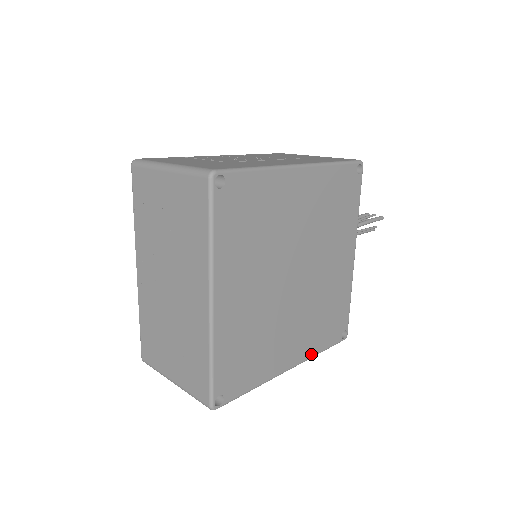
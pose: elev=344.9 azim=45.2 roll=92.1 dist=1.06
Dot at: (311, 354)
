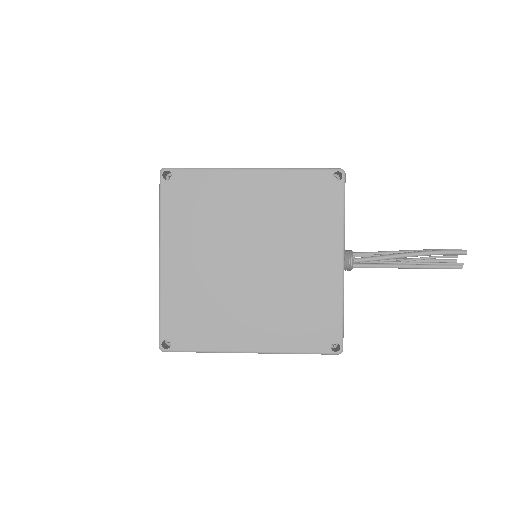
Dot at: (281, 349)
